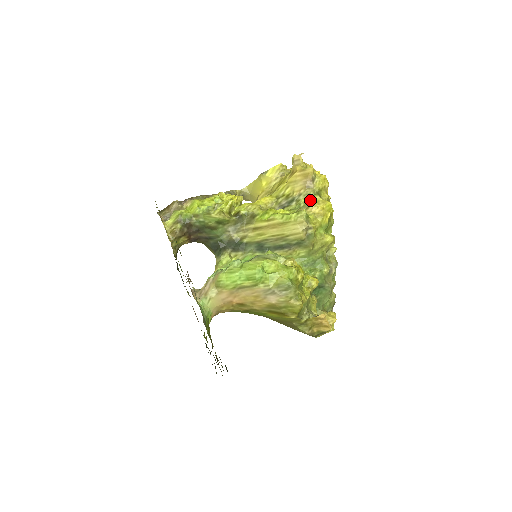
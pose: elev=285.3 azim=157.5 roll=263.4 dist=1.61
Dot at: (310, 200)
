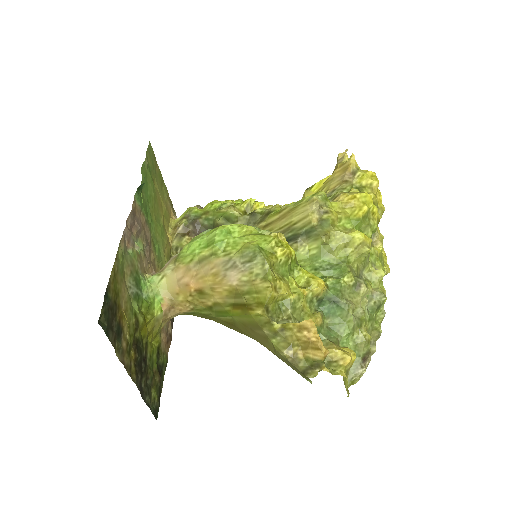
Dot at: occluded
